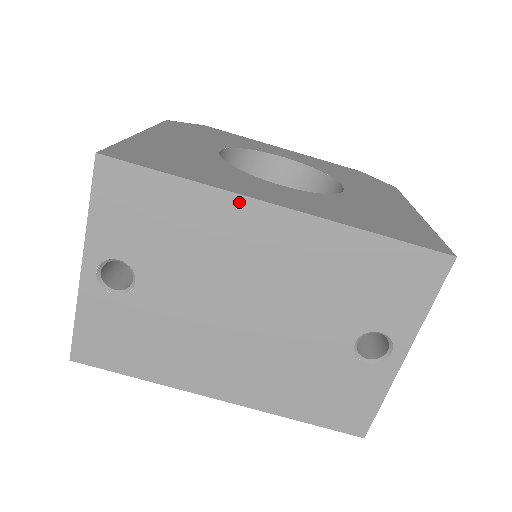
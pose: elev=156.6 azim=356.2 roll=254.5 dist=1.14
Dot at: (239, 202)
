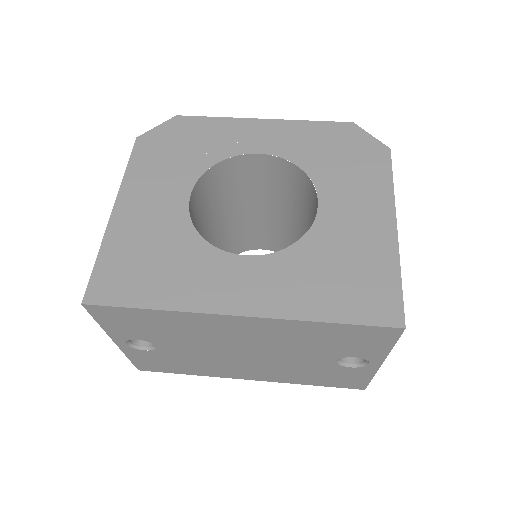
Dot at: (205, 316)
